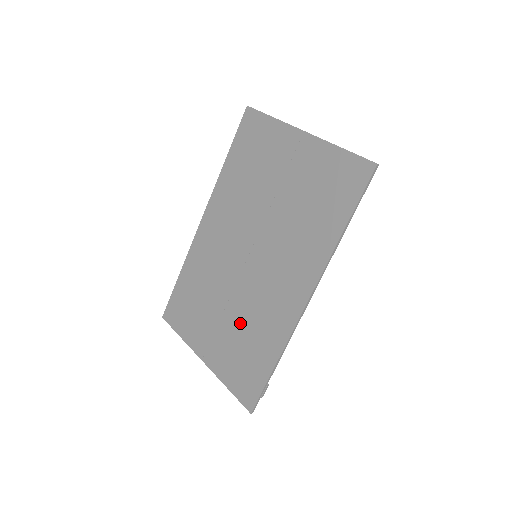
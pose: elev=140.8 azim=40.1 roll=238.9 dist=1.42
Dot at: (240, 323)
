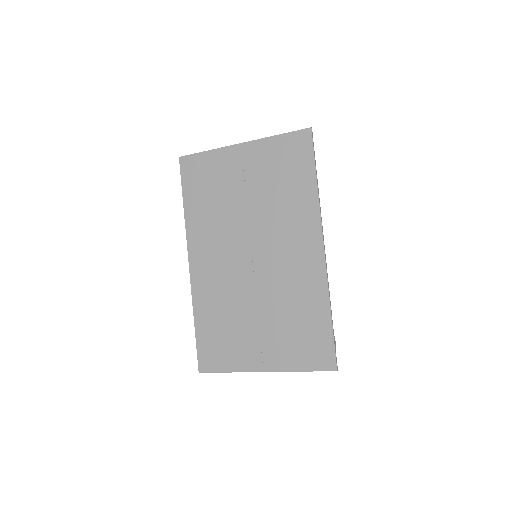
Dot at: (279, 311)
